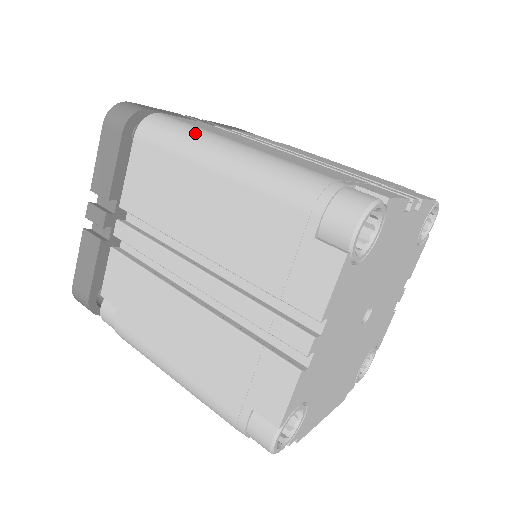
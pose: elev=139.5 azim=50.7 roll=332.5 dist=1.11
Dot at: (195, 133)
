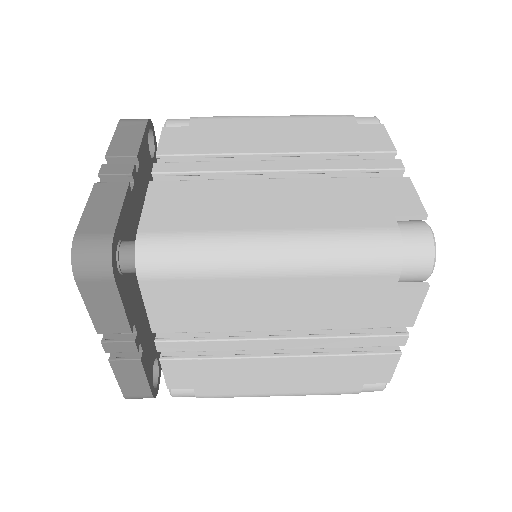
Dot at: (216, 248)
